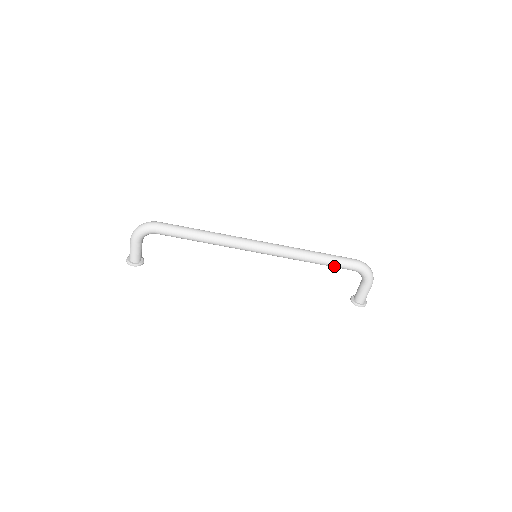
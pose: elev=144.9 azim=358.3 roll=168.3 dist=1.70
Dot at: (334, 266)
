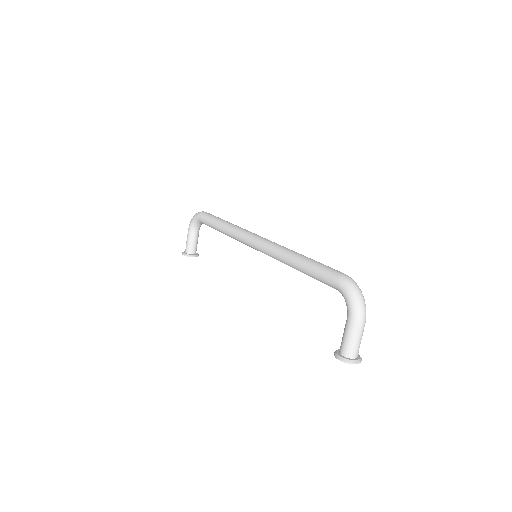
Dot at: (313, 275)
